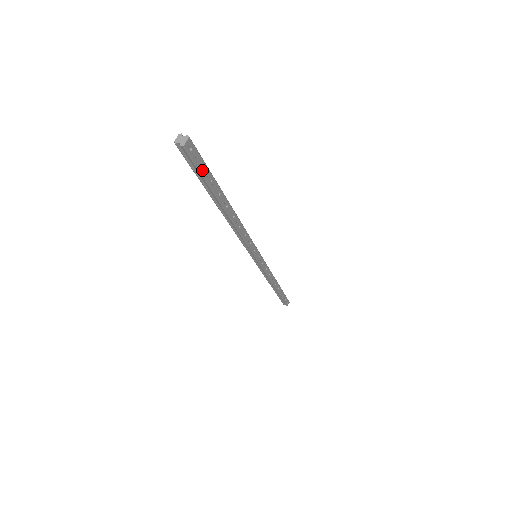
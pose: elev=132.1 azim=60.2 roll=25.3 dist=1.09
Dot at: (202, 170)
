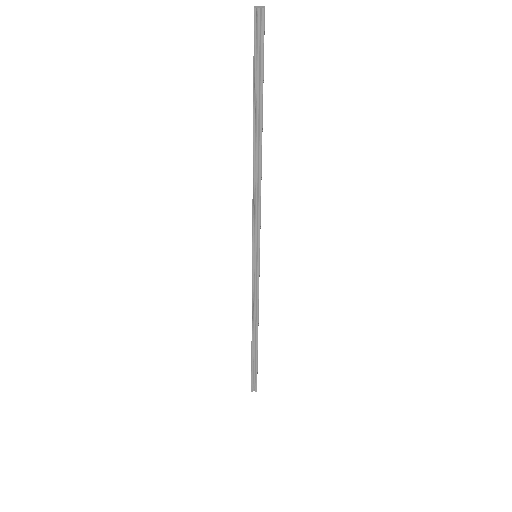
Dot at: (263, 58)
